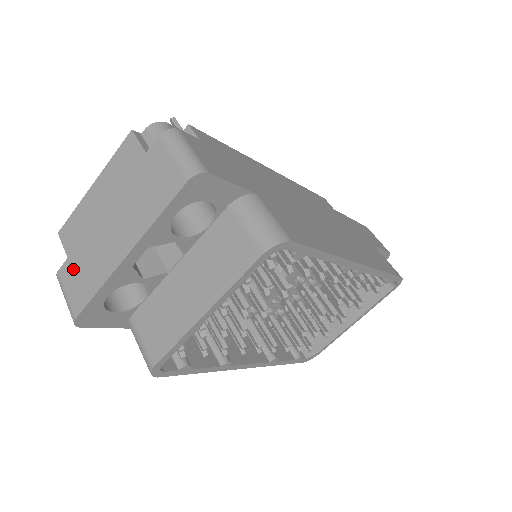
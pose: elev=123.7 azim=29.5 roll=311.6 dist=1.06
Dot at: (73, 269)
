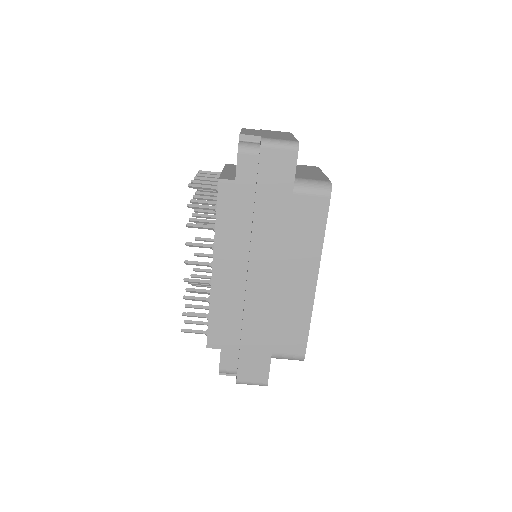
Dot at: occluded
